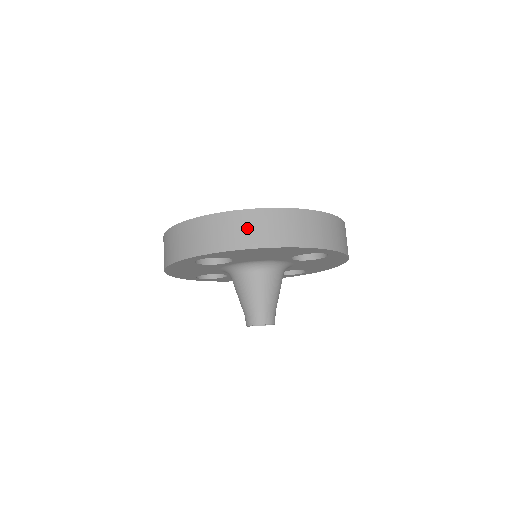
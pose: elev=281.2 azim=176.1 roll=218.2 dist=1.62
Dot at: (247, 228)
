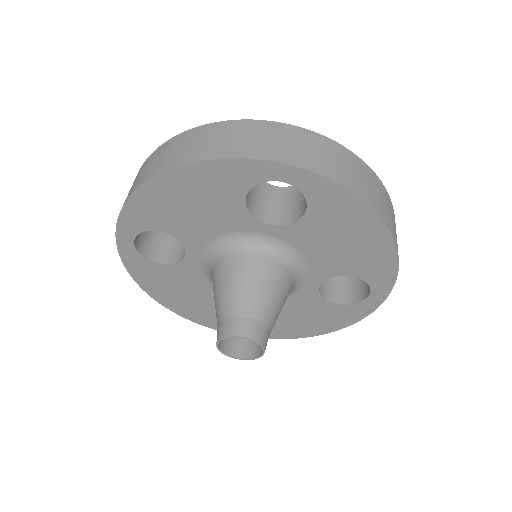
Dot at: (148, 167)
